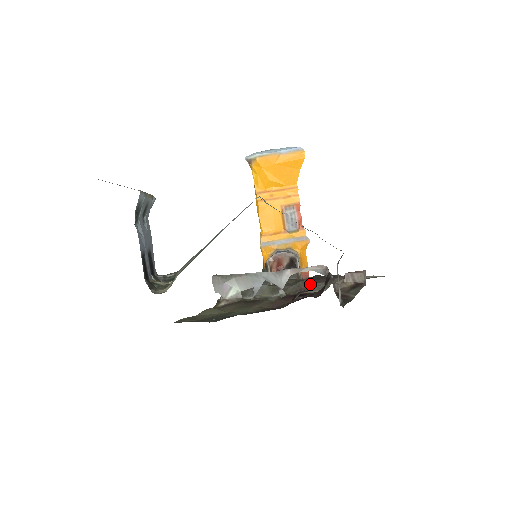
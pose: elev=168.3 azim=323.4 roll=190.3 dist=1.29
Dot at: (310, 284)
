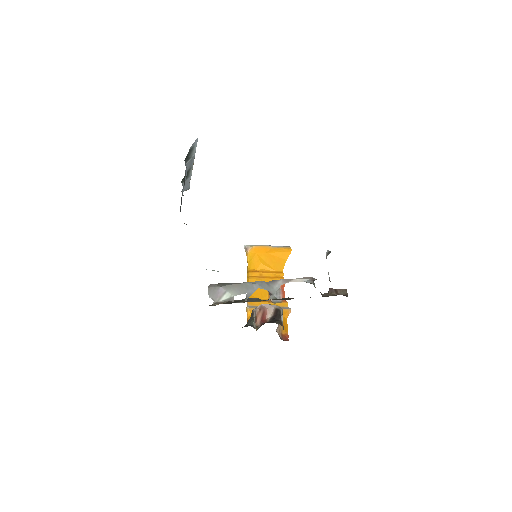
Dot at: occluded
